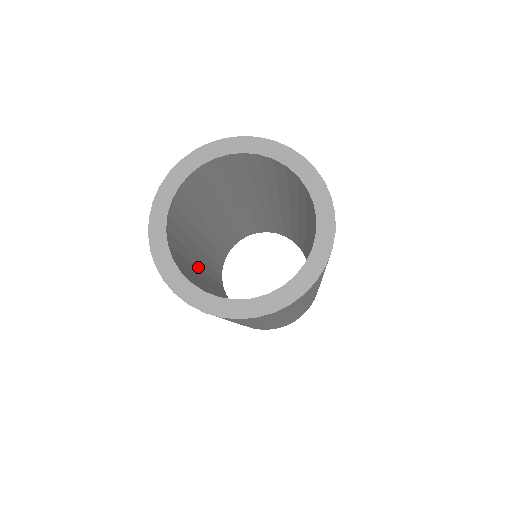
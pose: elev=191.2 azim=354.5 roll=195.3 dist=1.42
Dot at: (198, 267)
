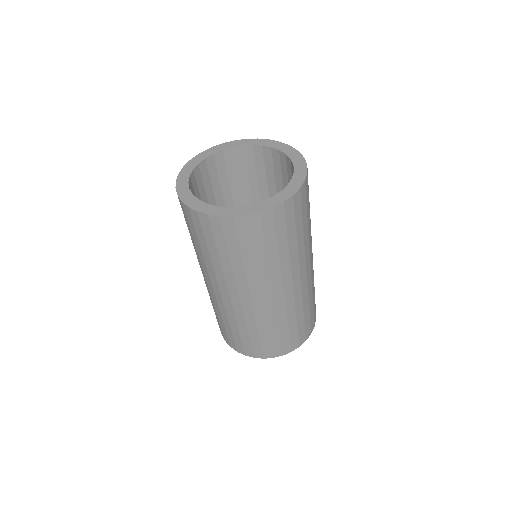
Dot at: occluded
